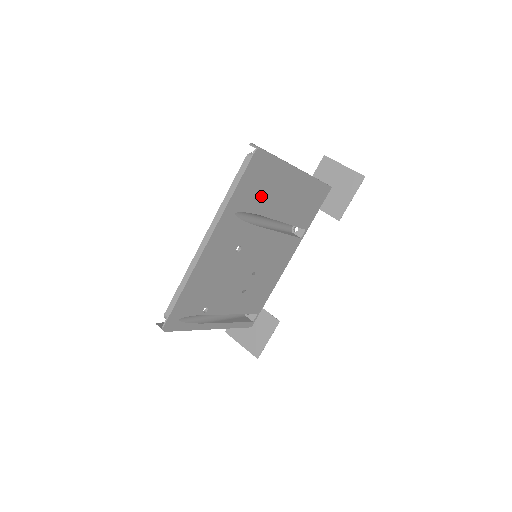
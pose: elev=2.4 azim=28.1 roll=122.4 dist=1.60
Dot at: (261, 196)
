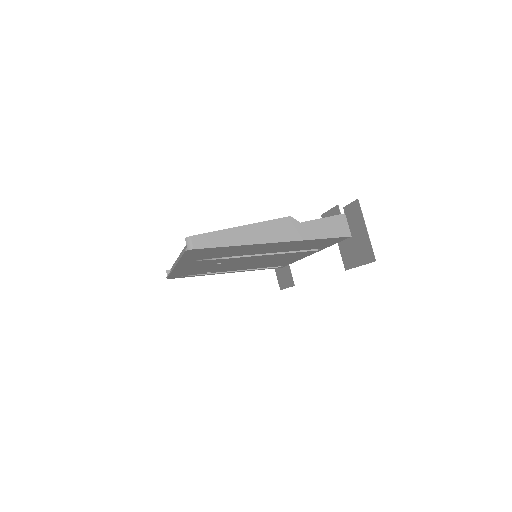
Dot at: (223, 254)
